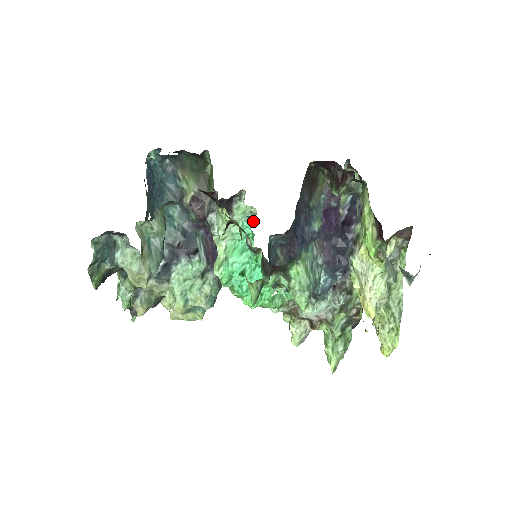
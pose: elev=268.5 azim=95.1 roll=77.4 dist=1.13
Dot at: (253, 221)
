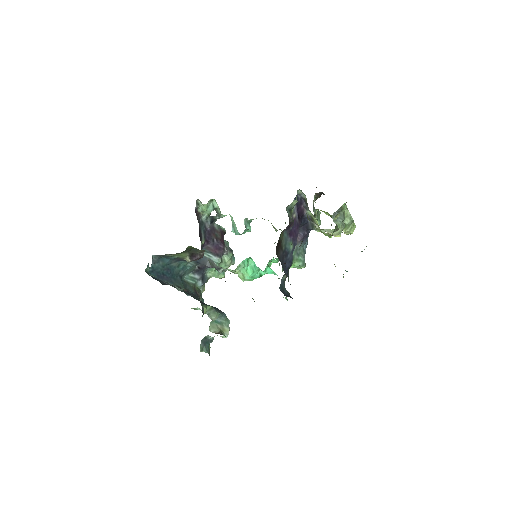
Dot at: (217, 206)
